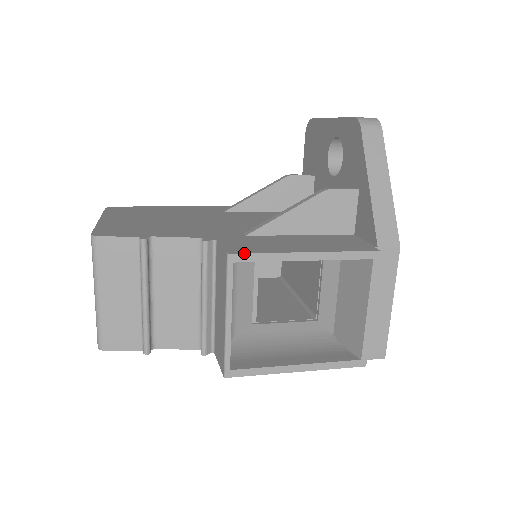
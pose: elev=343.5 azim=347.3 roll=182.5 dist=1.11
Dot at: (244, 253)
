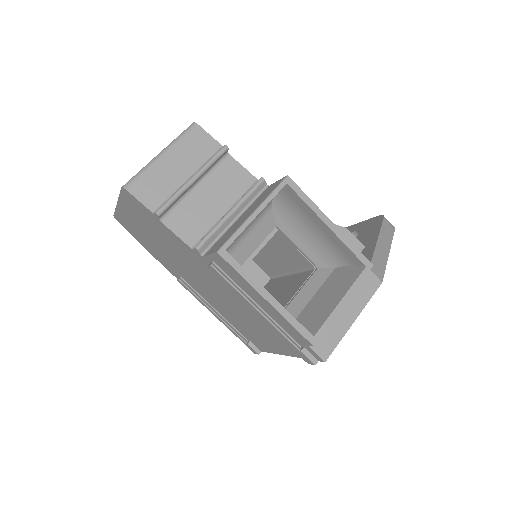
Dot at: occluded
